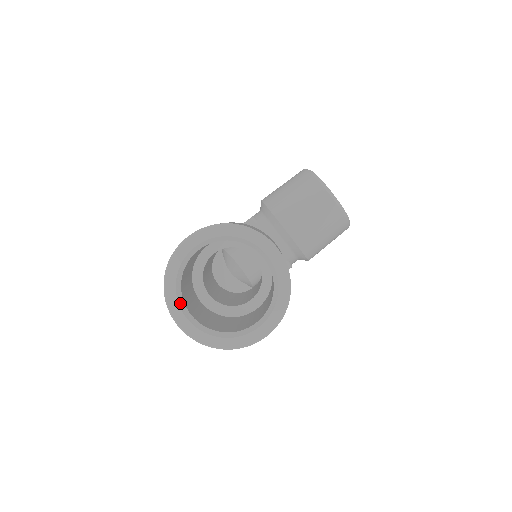
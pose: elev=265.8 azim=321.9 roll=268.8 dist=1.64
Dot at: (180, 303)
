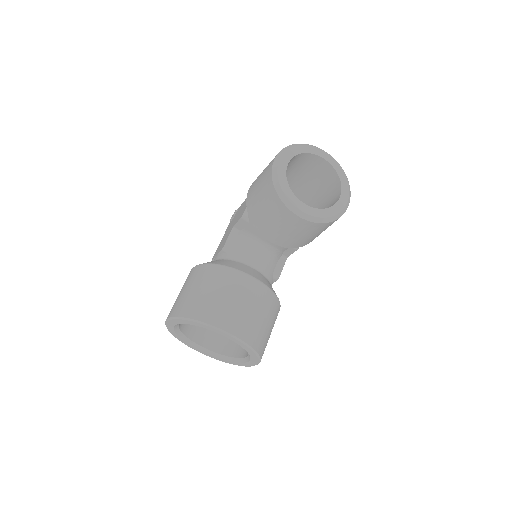
Dot at: (191, 344)
